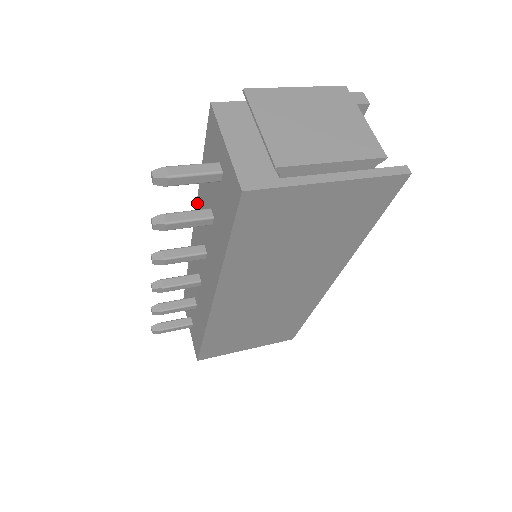
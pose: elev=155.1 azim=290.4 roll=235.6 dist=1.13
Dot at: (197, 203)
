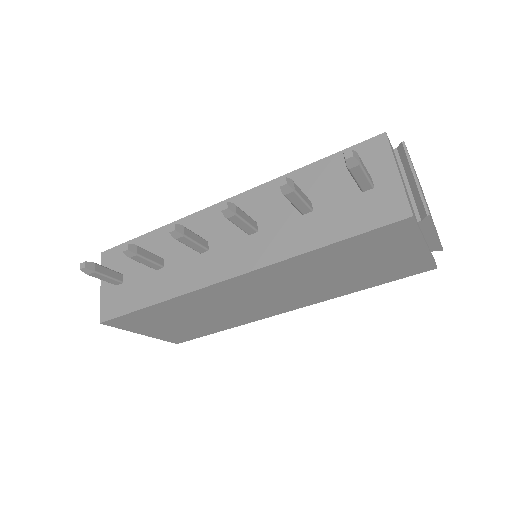
Dot at: (268, 184)
